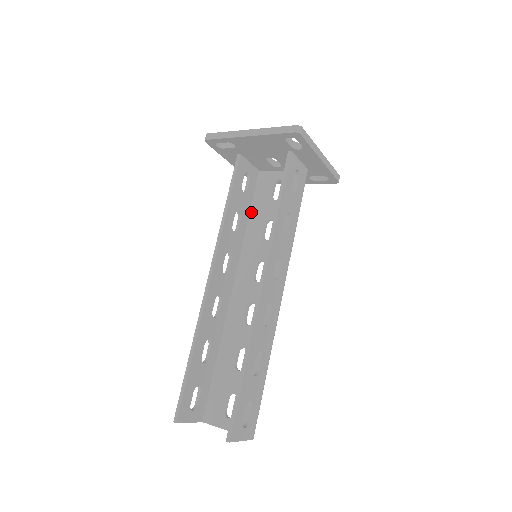
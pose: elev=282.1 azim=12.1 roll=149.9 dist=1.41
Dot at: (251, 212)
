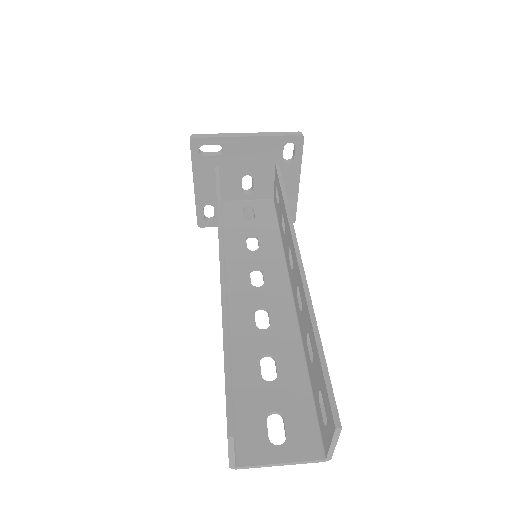
Dot at: (223, 230)
